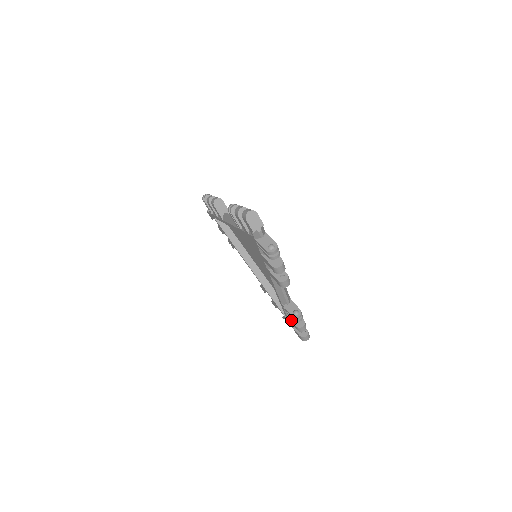
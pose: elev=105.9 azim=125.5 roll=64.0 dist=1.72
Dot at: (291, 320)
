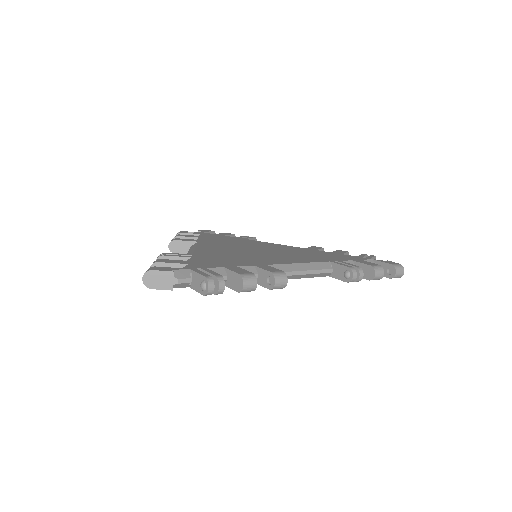
Dot at: occluded
